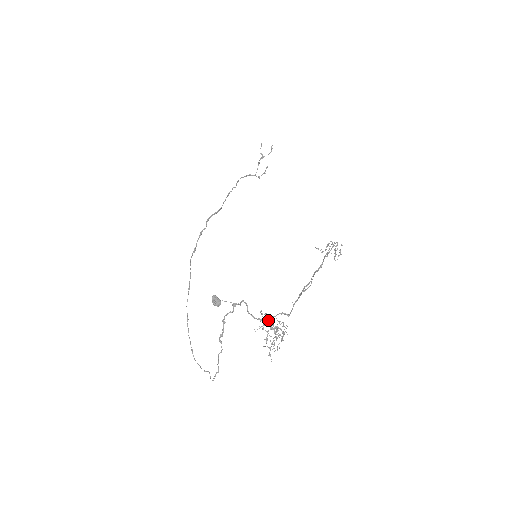
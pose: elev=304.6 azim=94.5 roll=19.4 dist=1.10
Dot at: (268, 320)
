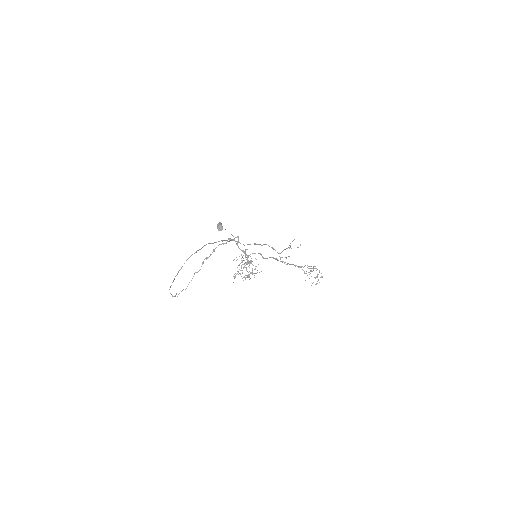
Dot at: occluded
